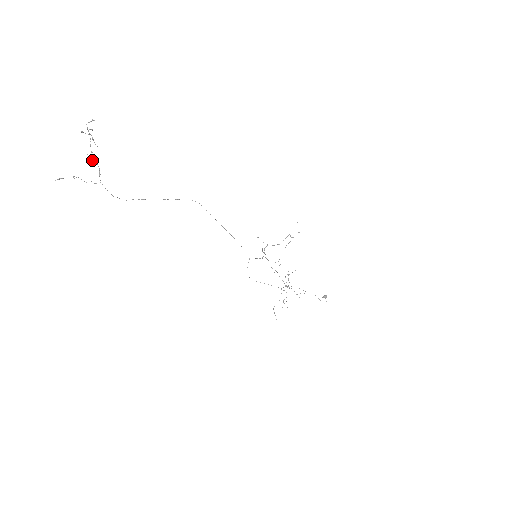
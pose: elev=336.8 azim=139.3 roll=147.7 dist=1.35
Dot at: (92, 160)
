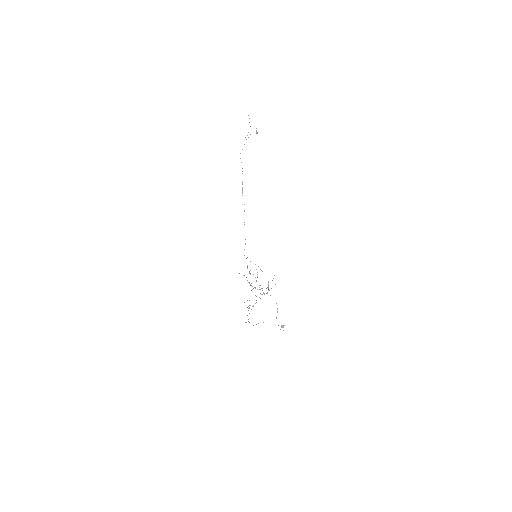
Dot at: occluded
